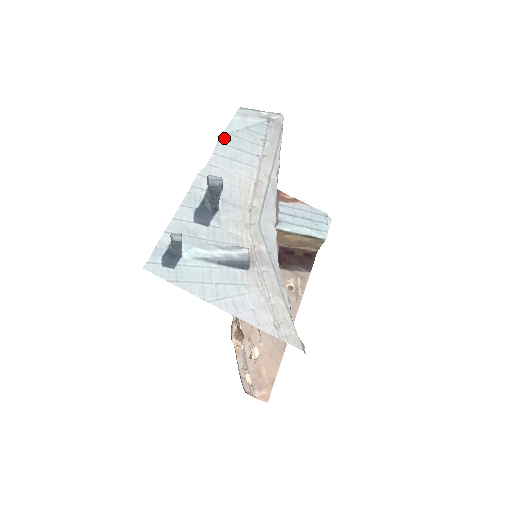
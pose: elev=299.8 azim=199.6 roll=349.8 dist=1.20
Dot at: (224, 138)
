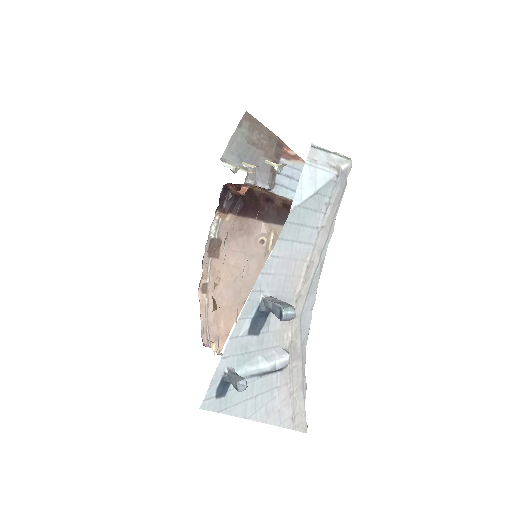
Dot at: (293, 214)
